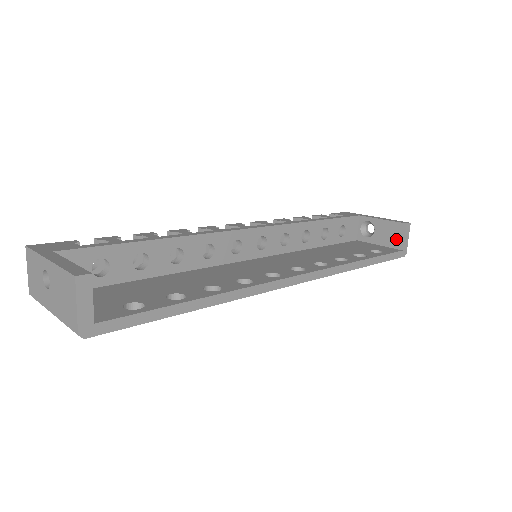
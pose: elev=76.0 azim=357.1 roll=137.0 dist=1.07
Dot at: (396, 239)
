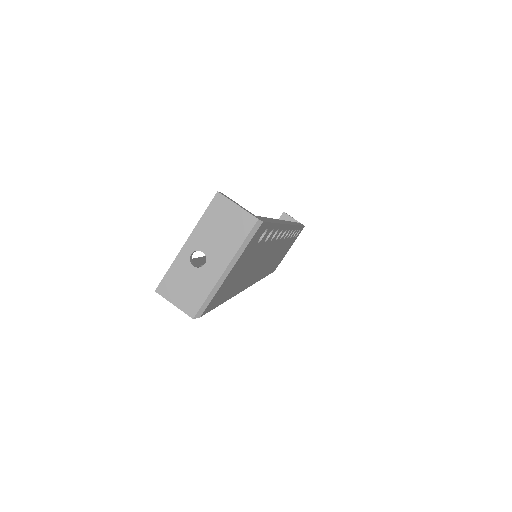
Dot at: occluded
